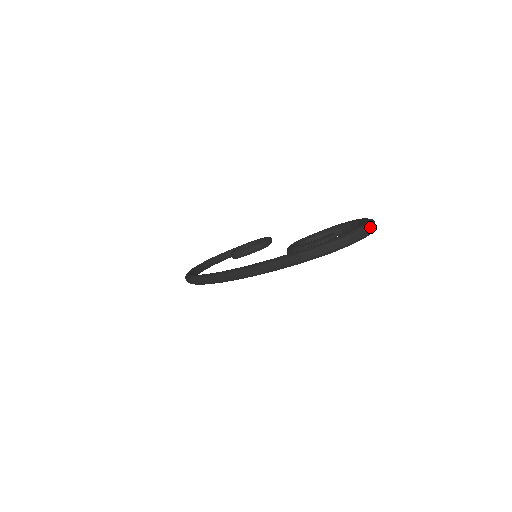
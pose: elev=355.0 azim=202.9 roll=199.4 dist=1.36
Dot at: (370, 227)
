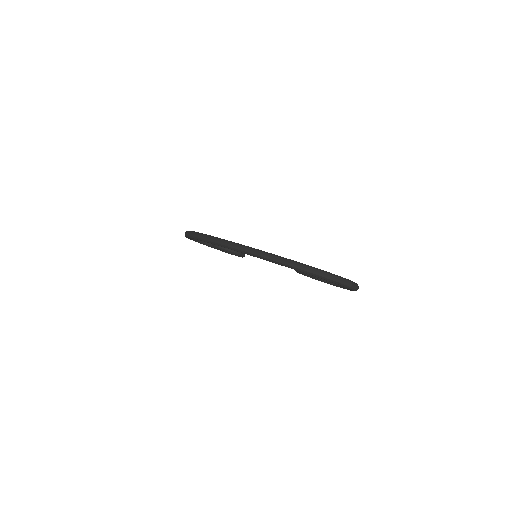
Dot at: (358, 287)
